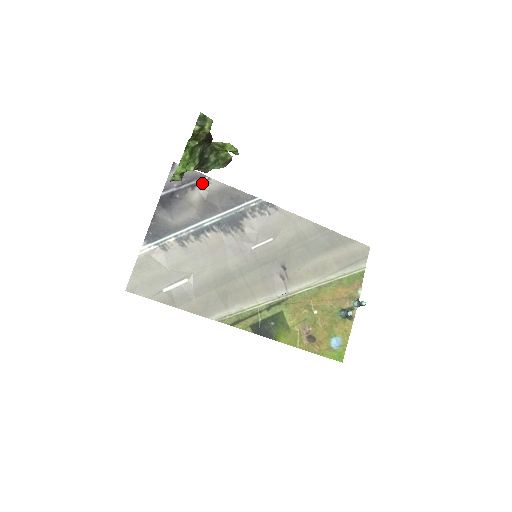
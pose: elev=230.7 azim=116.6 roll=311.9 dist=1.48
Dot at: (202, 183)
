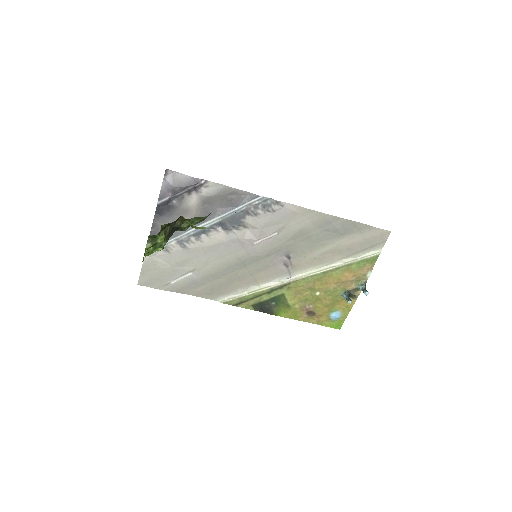
Dot at: (199, 186)
